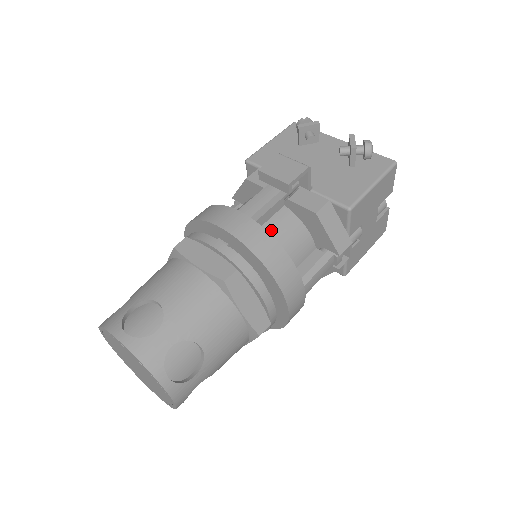
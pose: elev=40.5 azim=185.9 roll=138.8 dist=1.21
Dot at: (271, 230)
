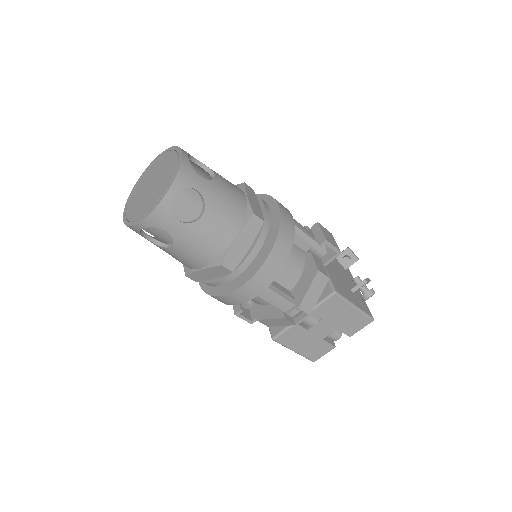
Dot at: occluded
